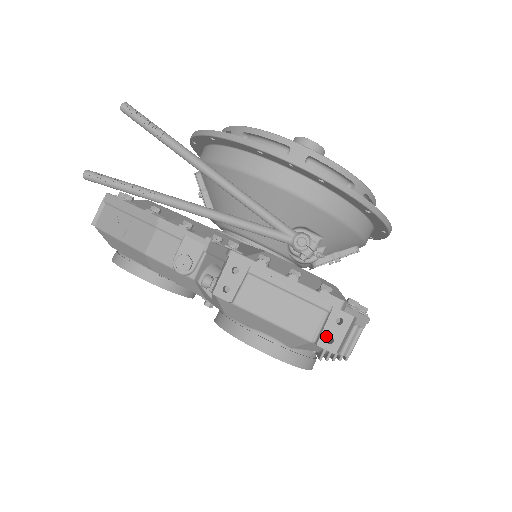
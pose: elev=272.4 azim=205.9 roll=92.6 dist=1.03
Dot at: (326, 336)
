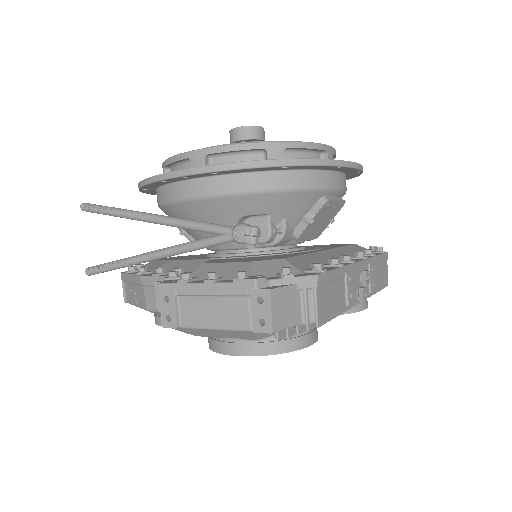
Dot at: (257, 320)
